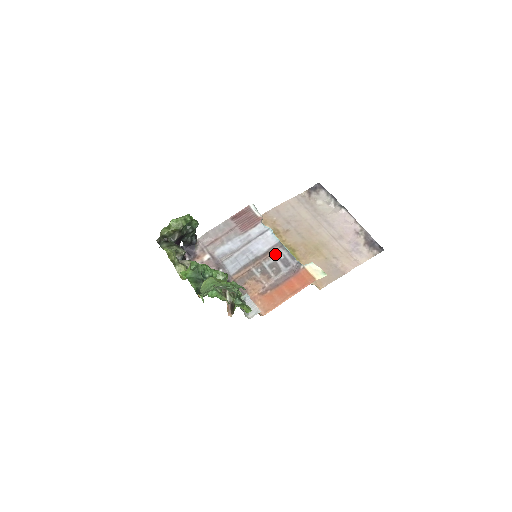
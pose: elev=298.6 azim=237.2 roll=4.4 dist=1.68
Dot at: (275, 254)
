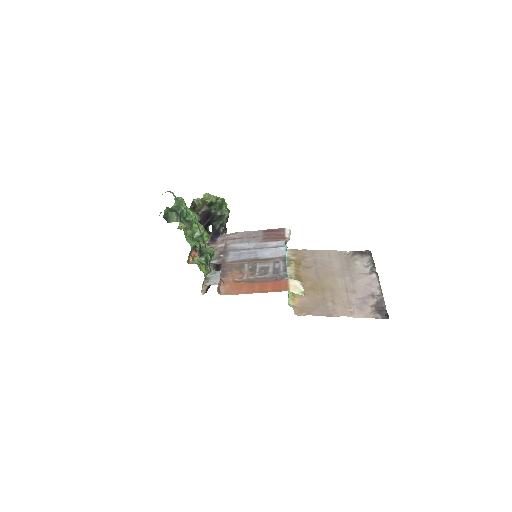
Dot at: (273, 262)
